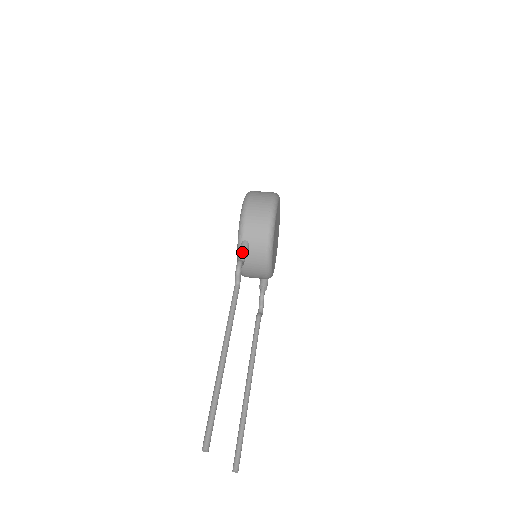
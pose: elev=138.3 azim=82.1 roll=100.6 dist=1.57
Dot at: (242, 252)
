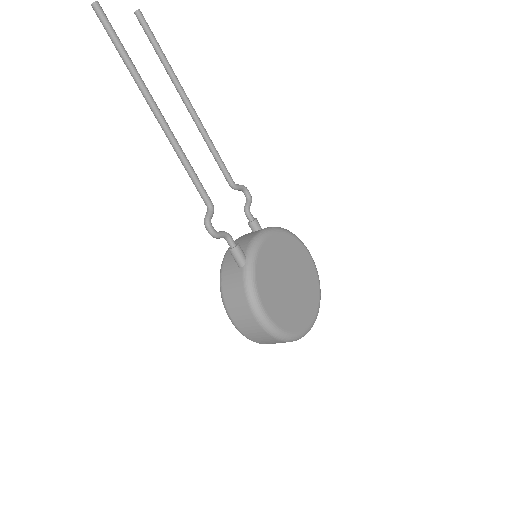
Dot at: occluded
